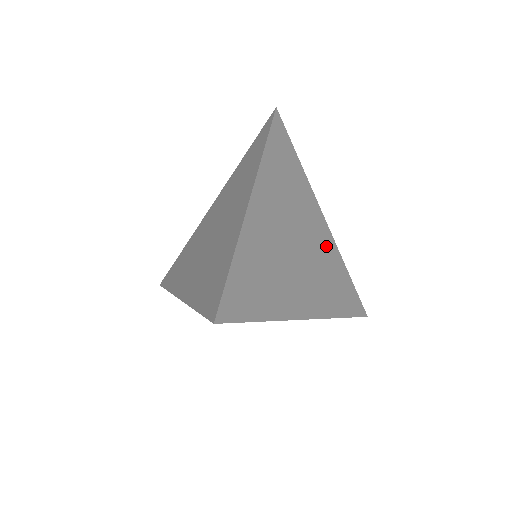
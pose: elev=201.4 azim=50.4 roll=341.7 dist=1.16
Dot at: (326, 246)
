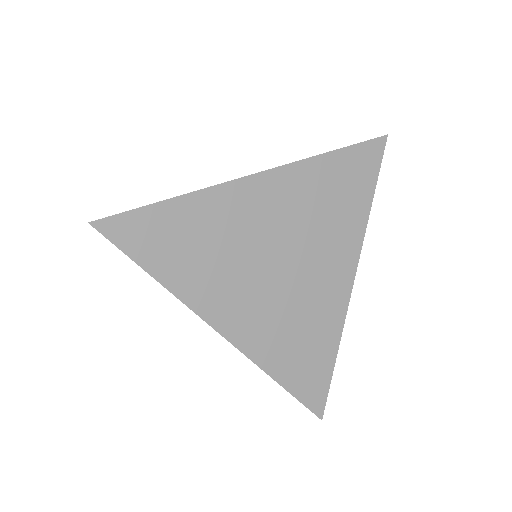
Dot at: (326, 303)
